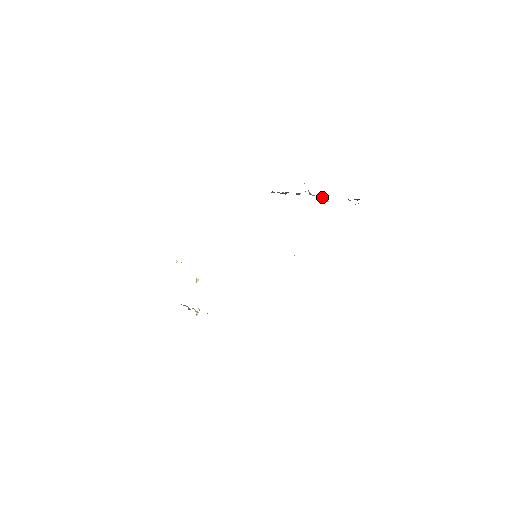
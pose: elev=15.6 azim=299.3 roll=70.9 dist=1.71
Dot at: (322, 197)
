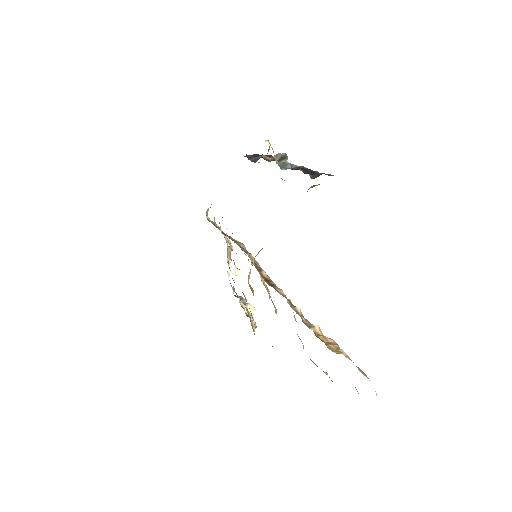
Dot at: (282, 169)
